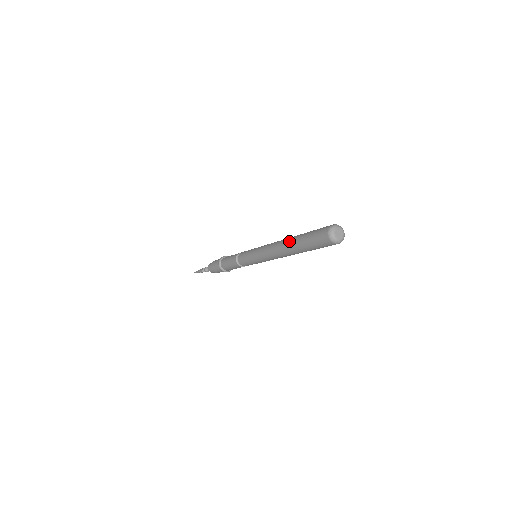
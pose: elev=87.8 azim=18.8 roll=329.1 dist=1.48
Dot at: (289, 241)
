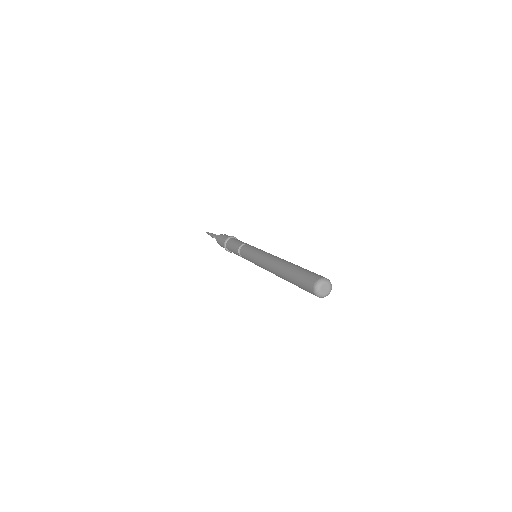
Dot at: (281, 274)
